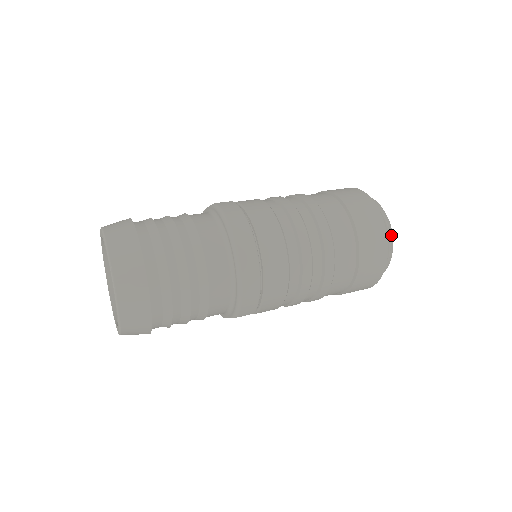
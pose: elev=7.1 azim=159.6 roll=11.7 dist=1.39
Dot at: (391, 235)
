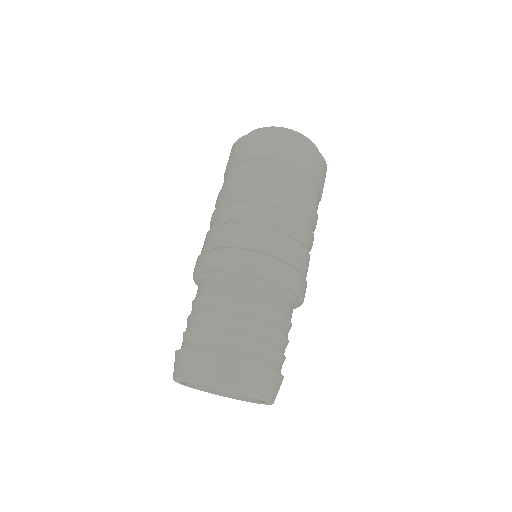
Dot at: occluded
